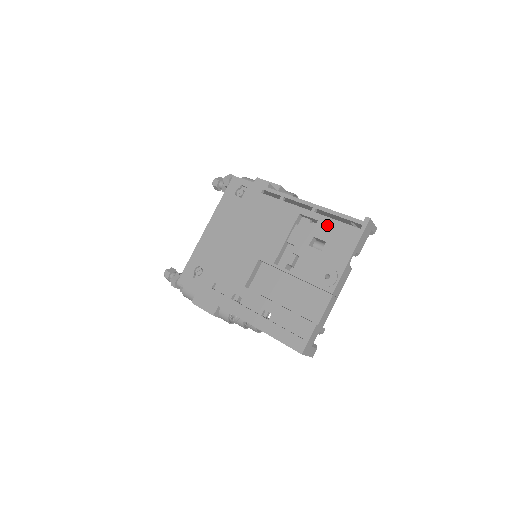
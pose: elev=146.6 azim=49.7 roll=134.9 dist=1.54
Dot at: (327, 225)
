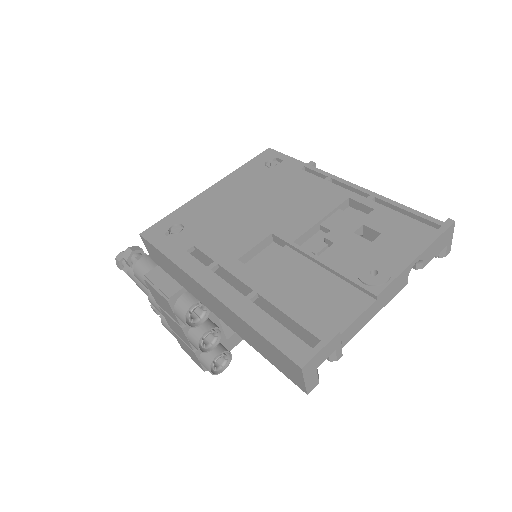
Dot at: (387, 216)
